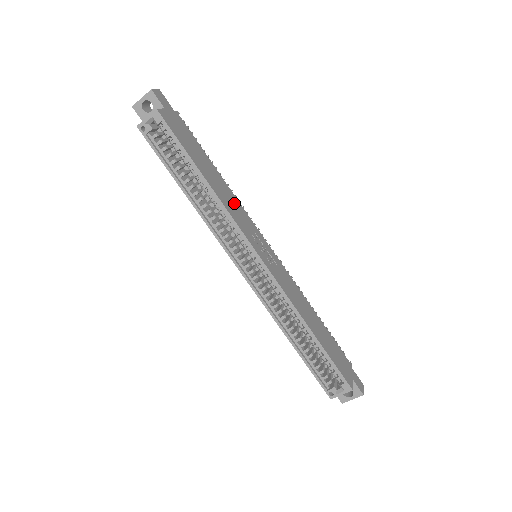
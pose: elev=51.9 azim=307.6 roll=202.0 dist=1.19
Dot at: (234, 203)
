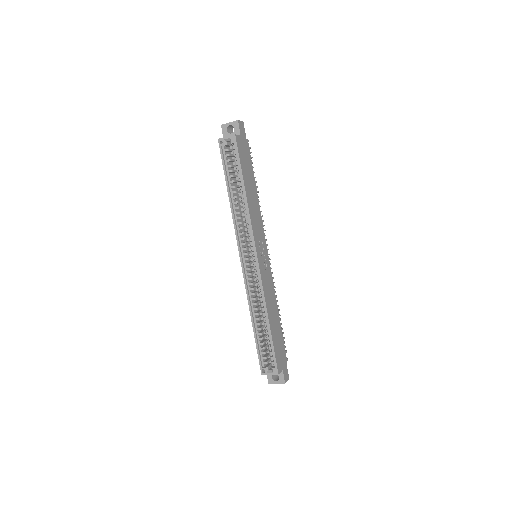
Dot at: (257, 215)
